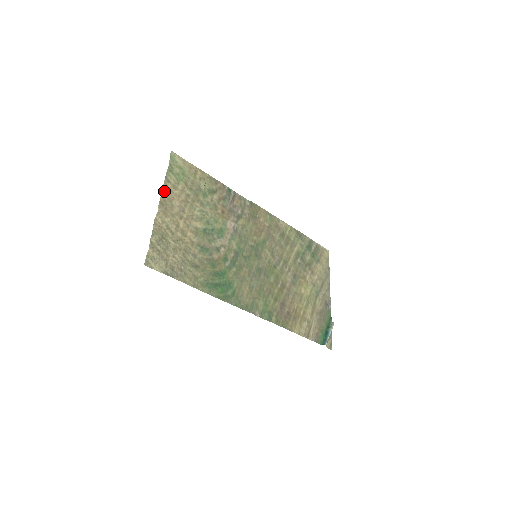
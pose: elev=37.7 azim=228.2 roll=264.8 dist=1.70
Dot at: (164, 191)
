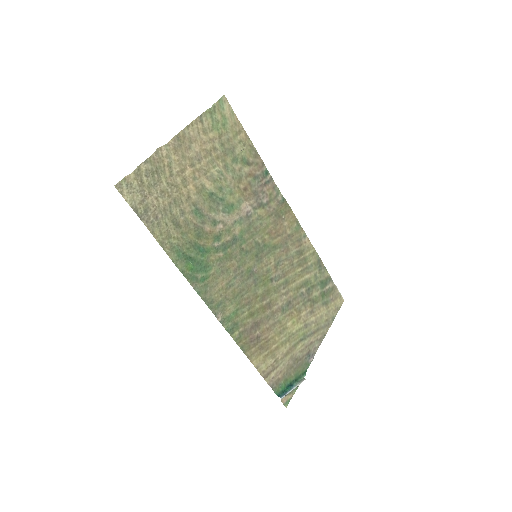
Dot at: (190, 127)
